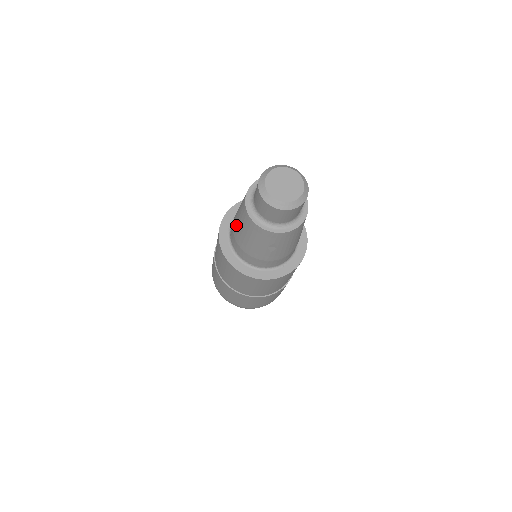
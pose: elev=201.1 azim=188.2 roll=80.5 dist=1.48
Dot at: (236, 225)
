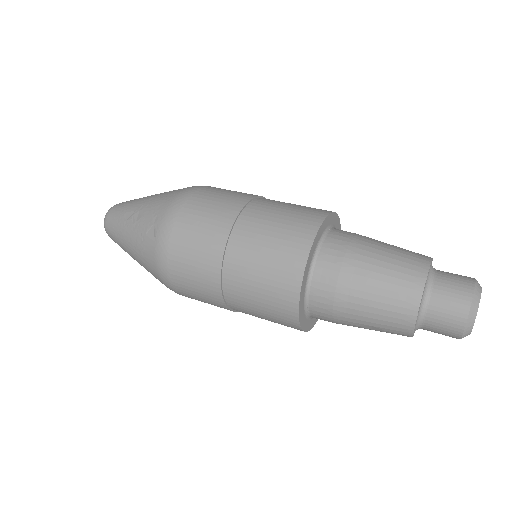
Dot at: (364, 273)
